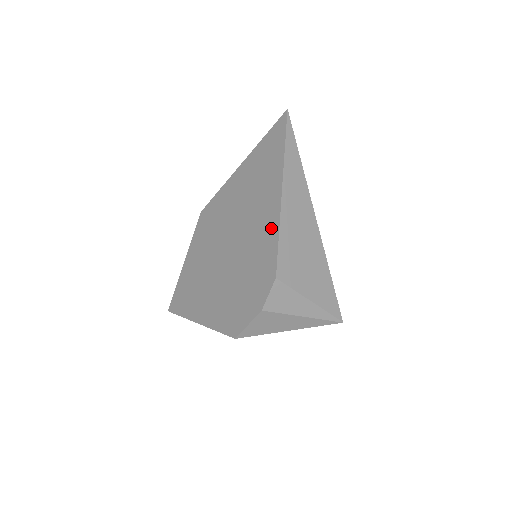
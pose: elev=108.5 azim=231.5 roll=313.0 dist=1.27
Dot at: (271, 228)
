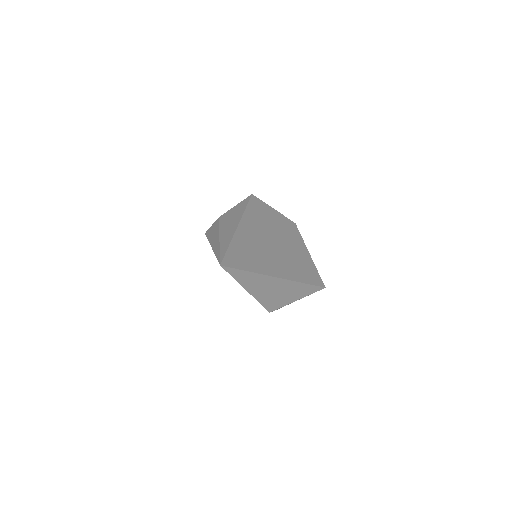
Dot at: occluded
